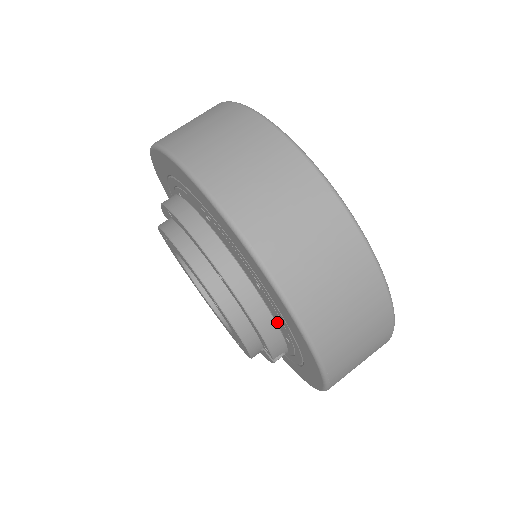
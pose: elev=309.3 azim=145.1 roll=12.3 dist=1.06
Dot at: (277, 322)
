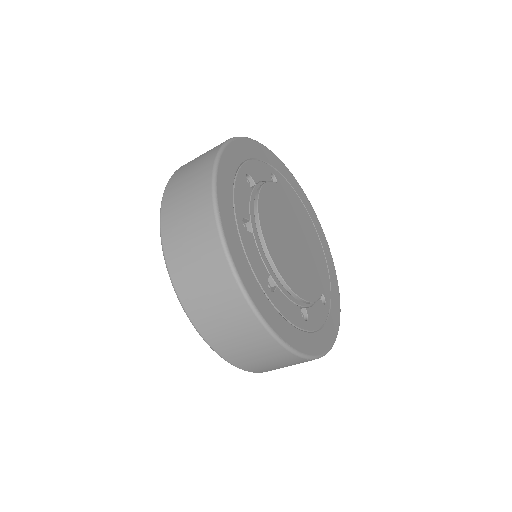
Dot at: occluded
